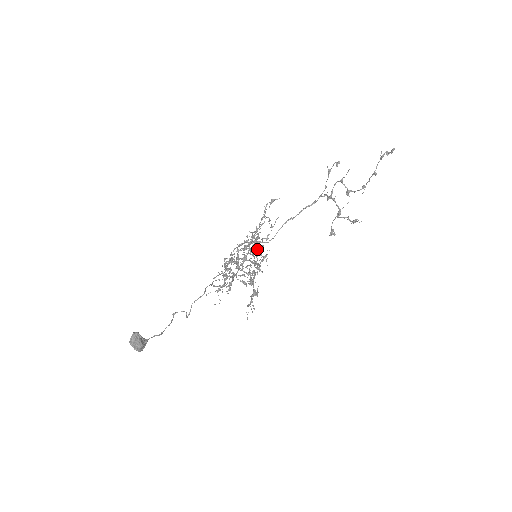
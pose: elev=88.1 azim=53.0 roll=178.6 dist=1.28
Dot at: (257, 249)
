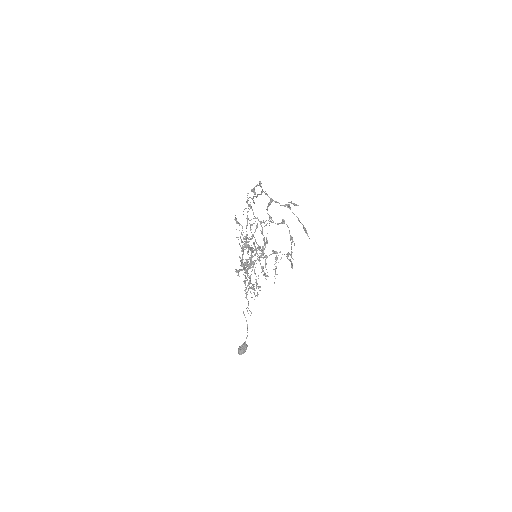
Dot at: occluded
